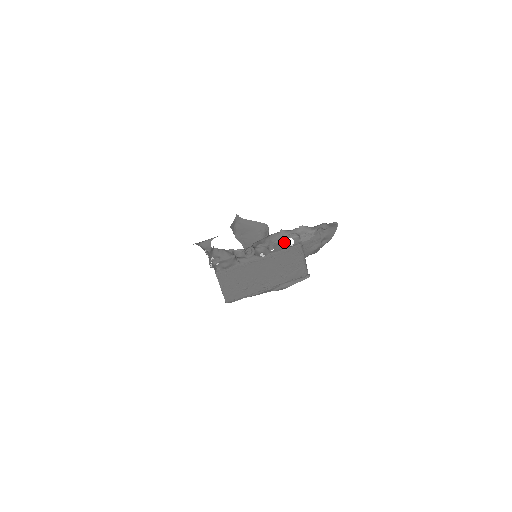
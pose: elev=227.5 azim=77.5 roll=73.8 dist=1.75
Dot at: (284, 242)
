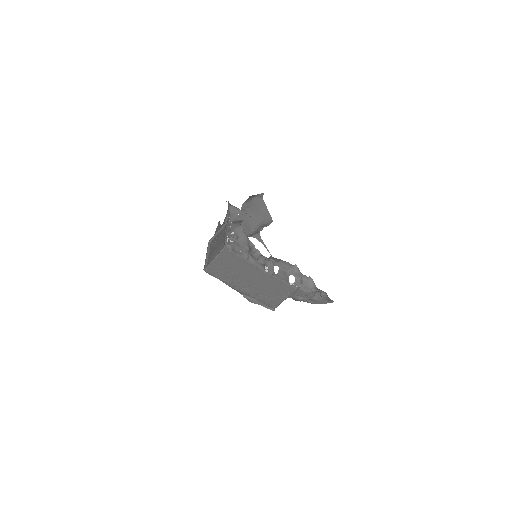
Dot at: (289, 275)
